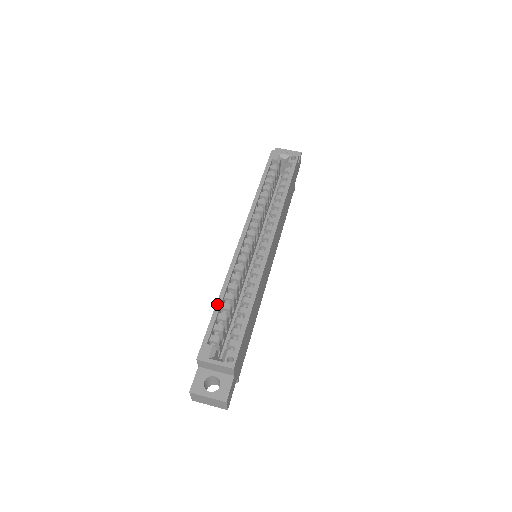
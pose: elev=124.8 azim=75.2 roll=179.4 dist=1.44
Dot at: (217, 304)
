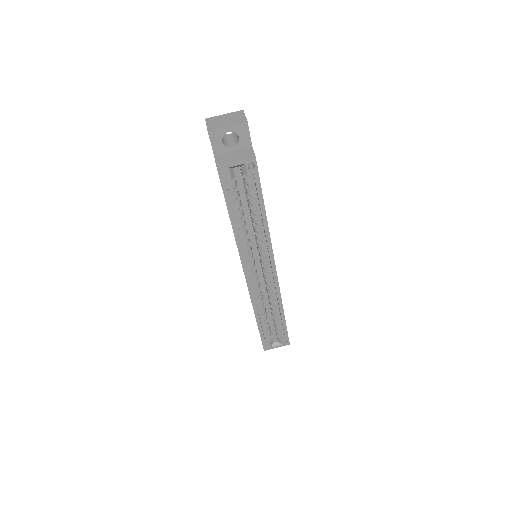
Dot at: (258, 324)
